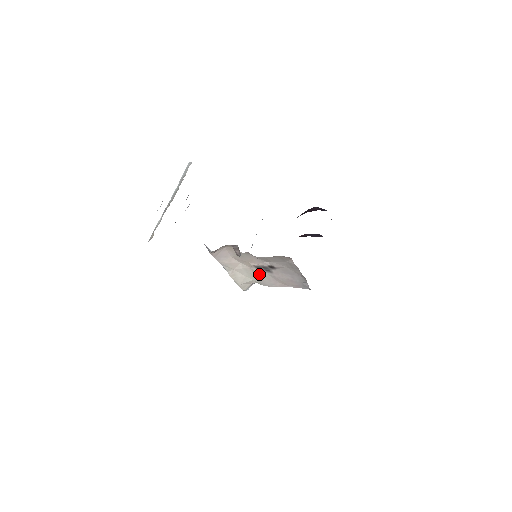
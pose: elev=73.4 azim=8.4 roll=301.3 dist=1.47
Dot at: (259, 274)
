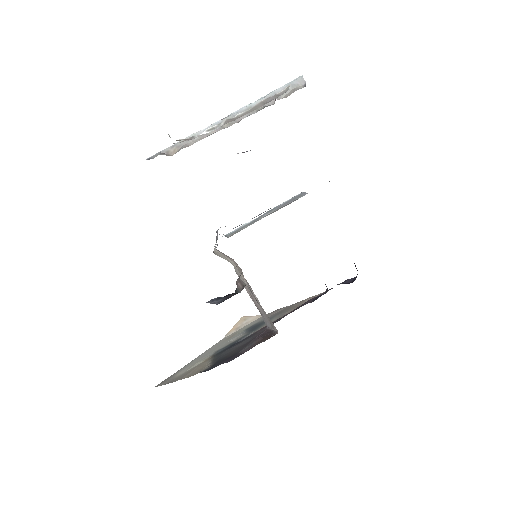
Dot at: (241, 275)
